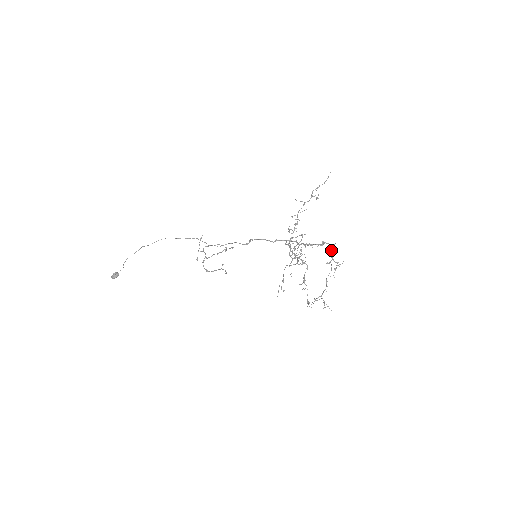
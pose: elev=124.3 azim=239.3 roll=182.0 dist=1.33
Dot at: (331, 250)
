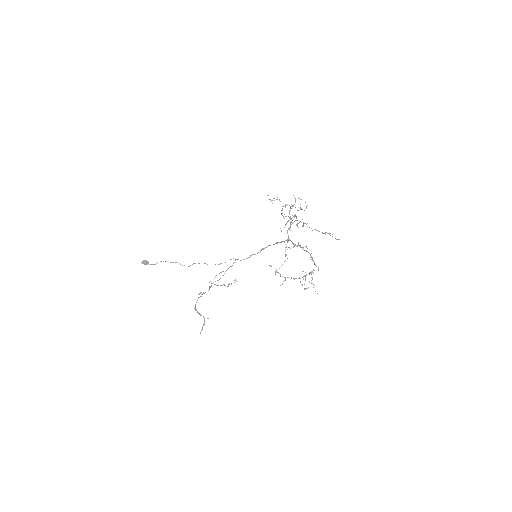
Dot at: occluded
